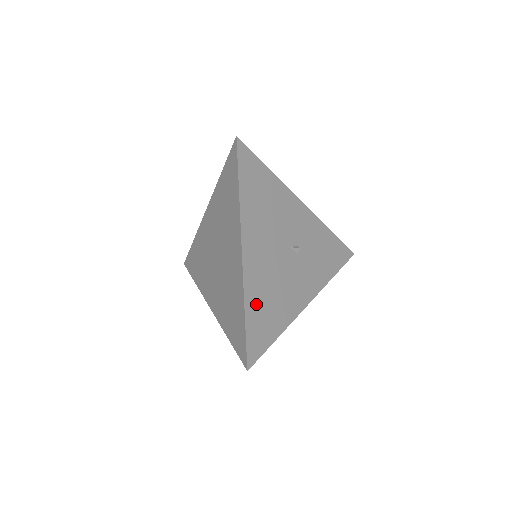
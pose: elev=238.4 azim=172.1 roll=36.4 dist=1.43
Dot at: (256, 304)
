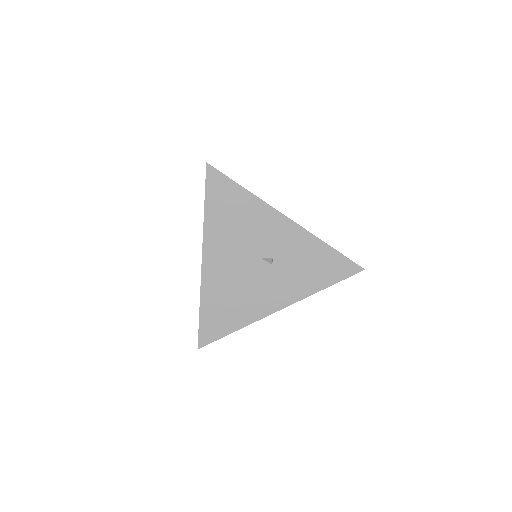
Dot at: (213, 302)
